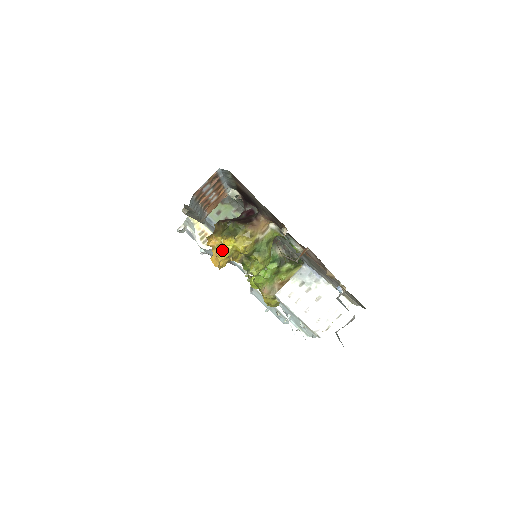
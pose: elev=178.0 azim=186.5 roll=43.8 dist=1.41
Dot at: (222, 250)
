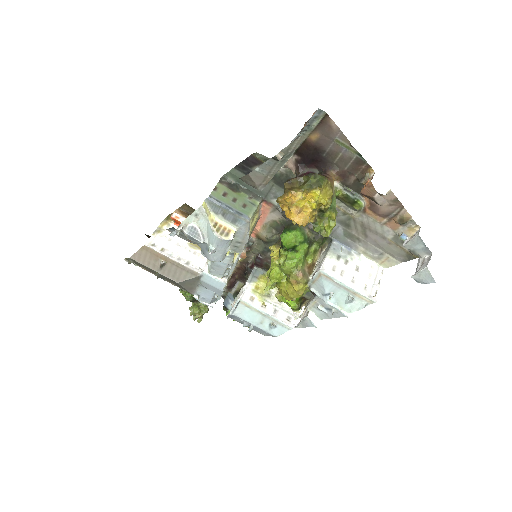
Dot at: (311, 201)
